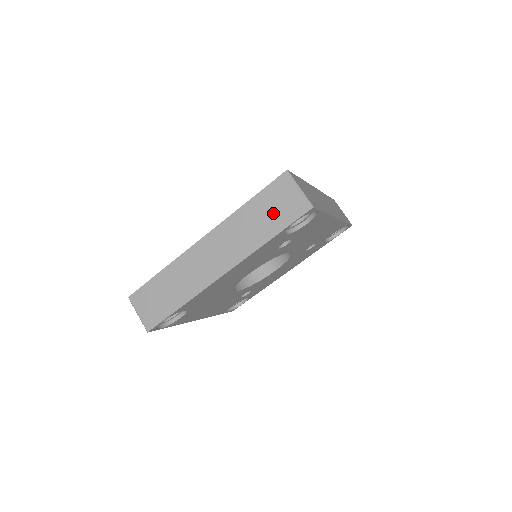
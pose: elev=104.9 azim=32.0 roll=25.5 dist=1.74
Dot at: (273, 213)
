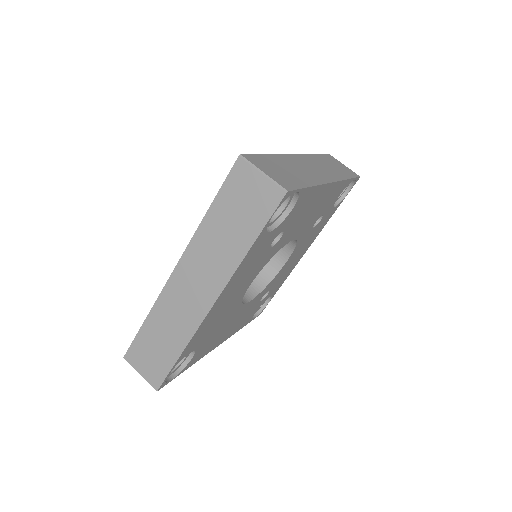
Dot at: (242, 214)
